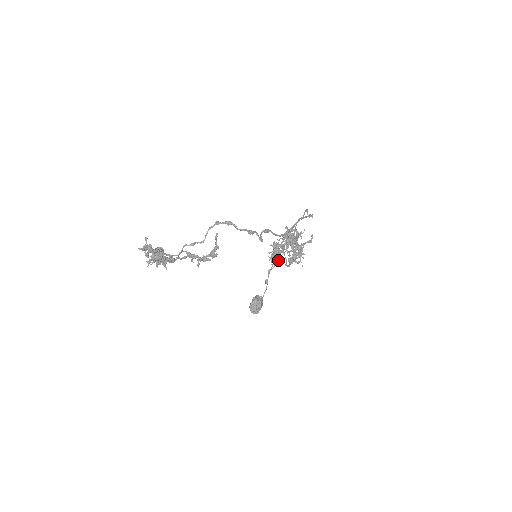
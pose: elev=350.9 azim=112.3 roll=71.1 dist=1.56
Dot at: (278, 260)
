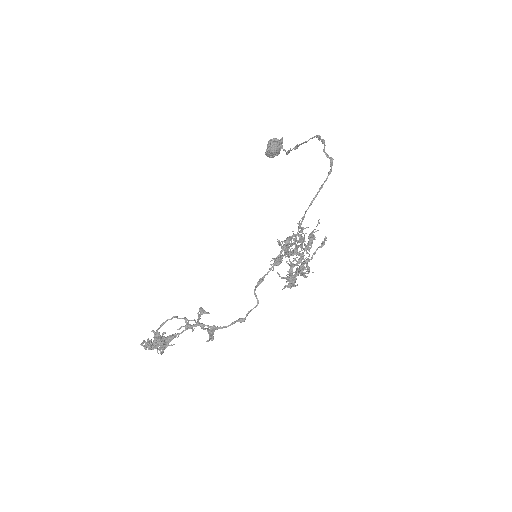
Dot at: occluded
